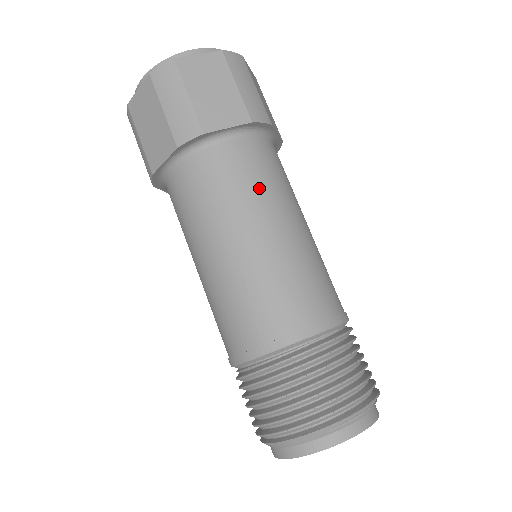
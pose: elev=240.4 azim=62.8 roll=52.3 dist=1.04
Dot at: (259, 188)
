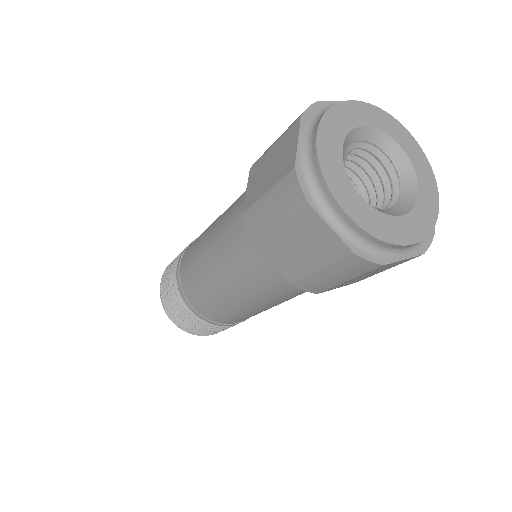
Dot at: occluded
